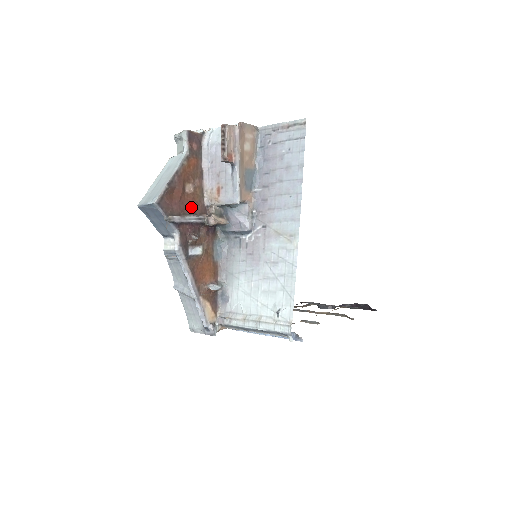
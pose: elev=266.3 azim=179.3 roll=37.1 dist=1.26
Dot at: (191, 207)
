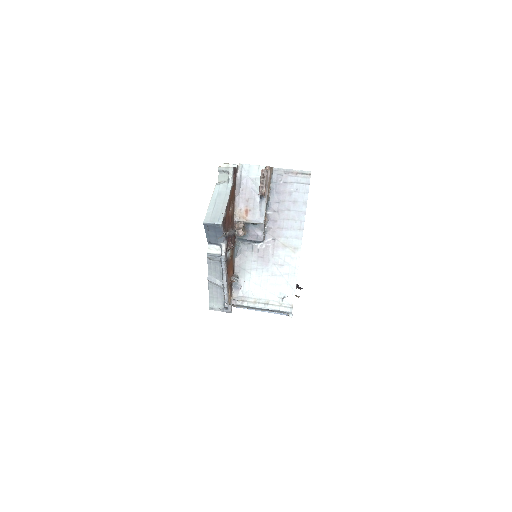
Dot at: (230, 223)
